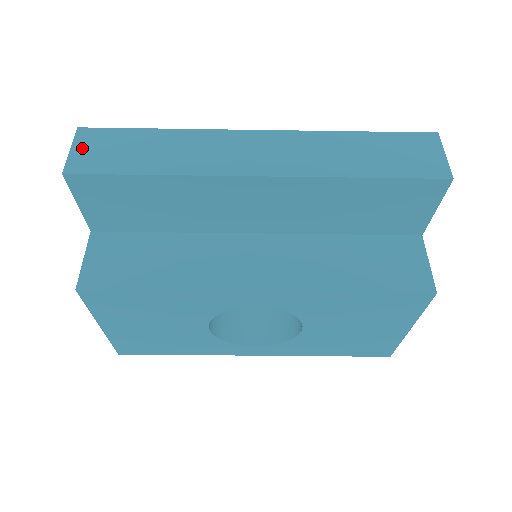
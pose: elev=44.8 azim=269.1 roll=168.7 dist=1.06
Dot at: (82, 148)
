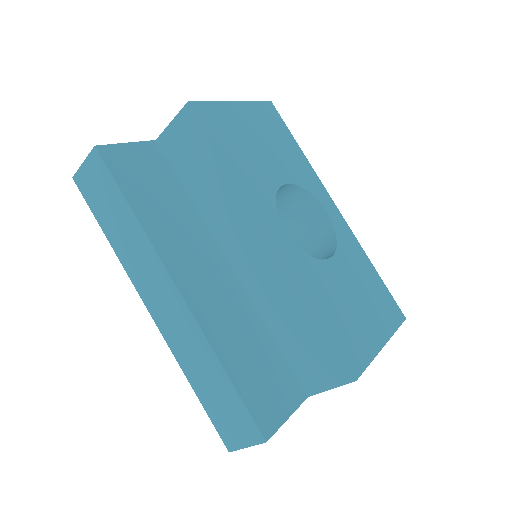
Dot at: occluded
